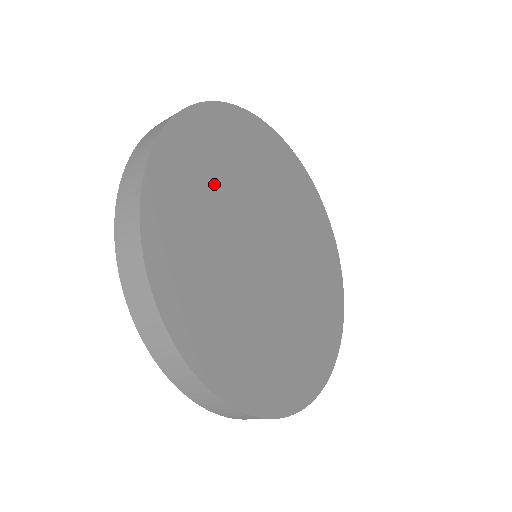
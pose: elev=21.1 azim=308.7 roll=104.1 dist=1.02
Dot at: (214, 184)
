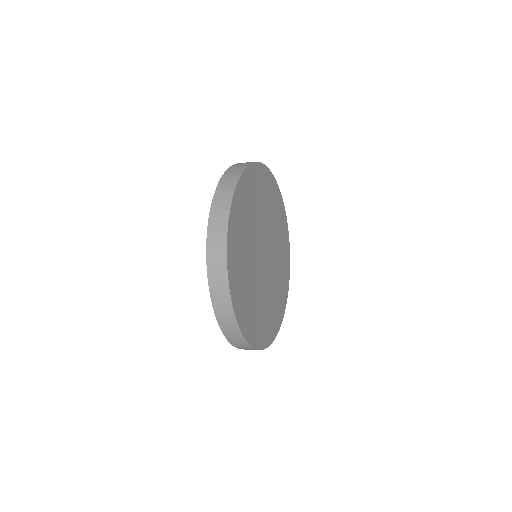
Dot at: (245, 244)
